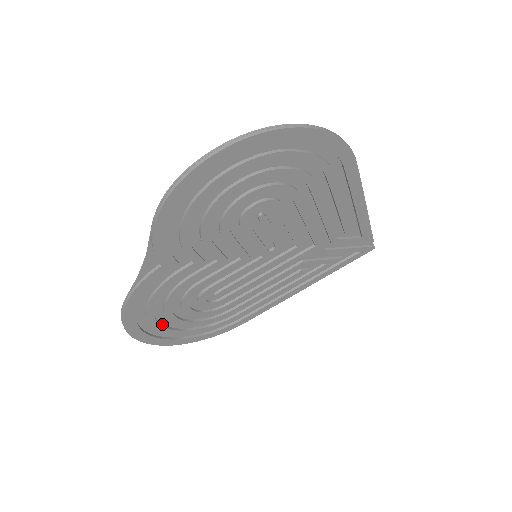
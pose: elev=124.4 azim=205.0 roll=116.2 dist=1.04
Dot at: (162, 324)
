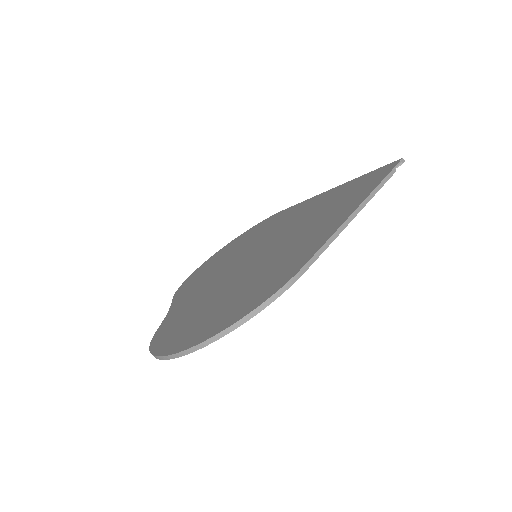
Dot at: occluded
